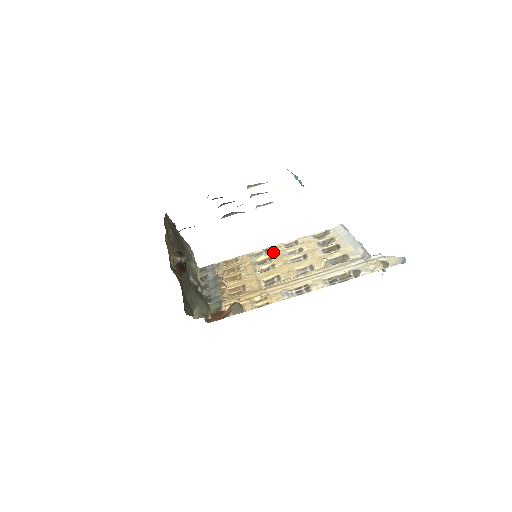
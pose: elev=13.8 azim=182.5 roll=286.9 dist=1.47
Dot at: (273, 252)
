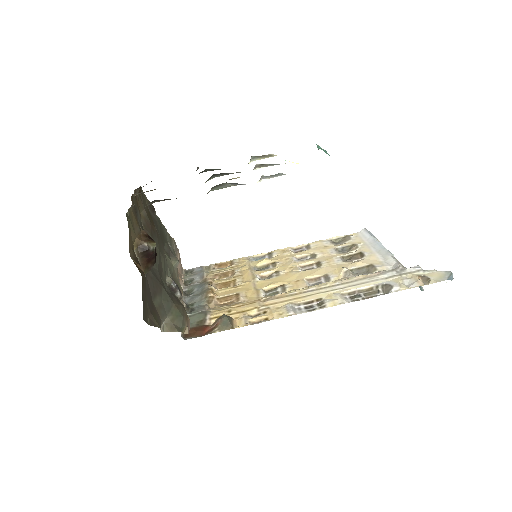
Dot at: (278, 256)
